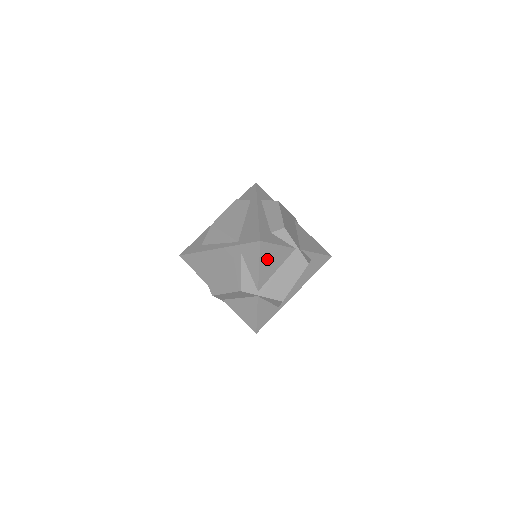
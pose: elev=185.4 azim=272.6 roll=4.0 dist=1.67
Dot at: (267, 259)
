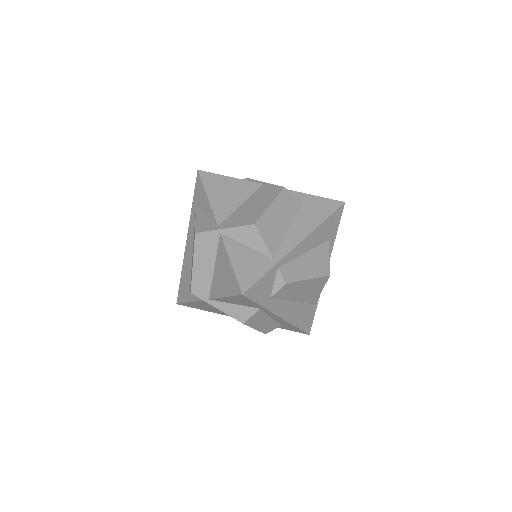
Dot at: (218, 190)
